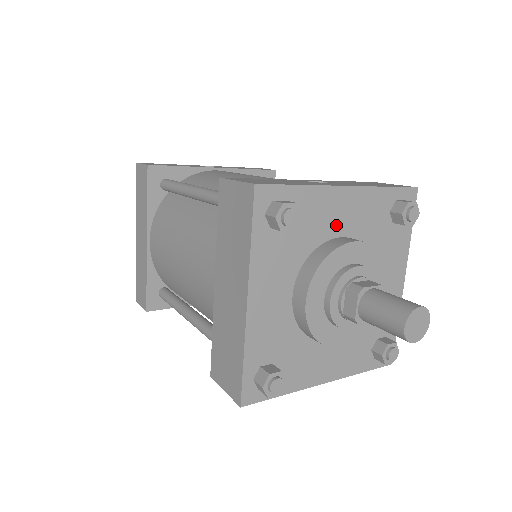
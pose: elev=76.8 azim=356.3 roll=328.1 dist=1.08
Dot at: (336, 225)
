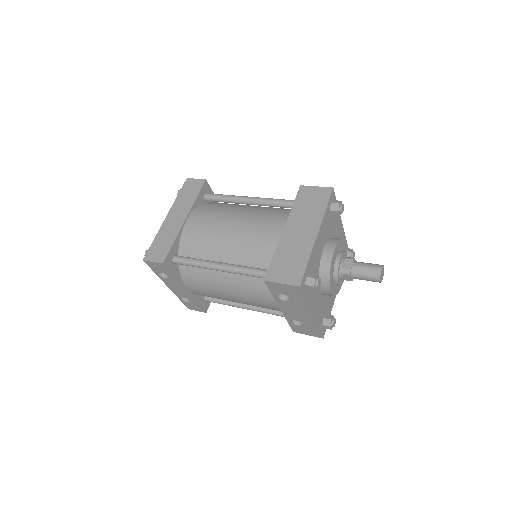
Dot at: (336, 235)
